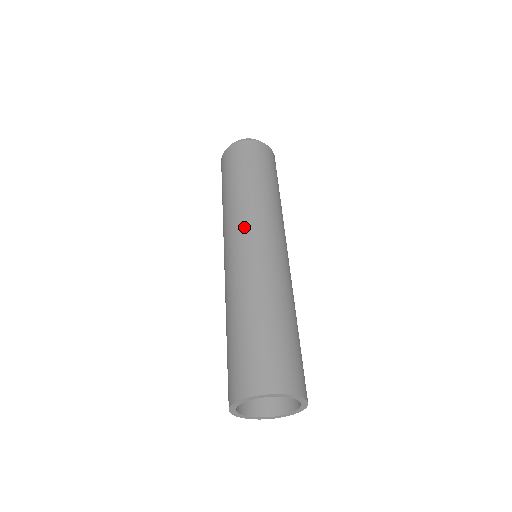
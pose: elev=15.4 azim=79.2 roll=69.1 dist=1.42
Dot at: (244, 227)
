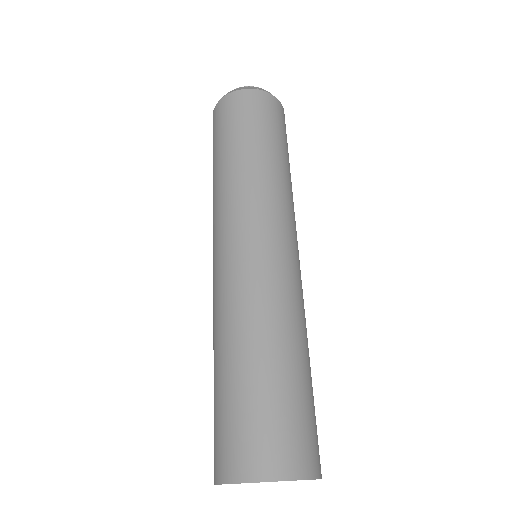
Dot at: (214, 235)
